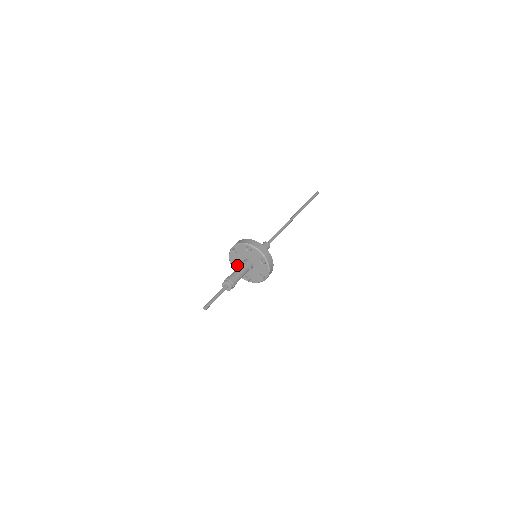
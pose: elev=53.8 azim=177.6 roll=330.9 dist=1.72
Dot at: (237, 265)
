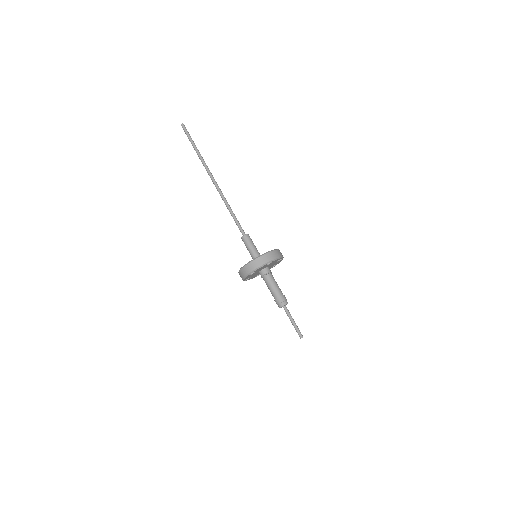
Dot at: occluded
